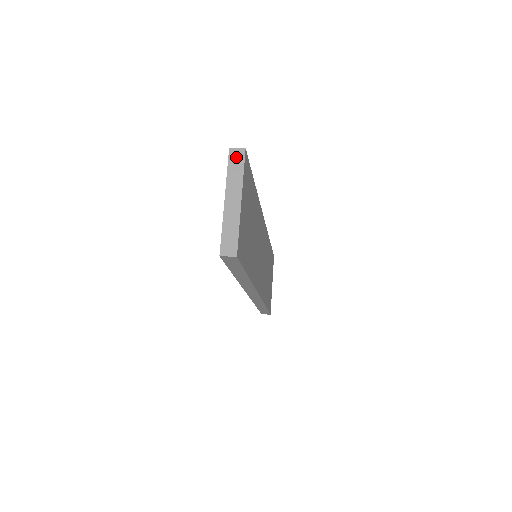
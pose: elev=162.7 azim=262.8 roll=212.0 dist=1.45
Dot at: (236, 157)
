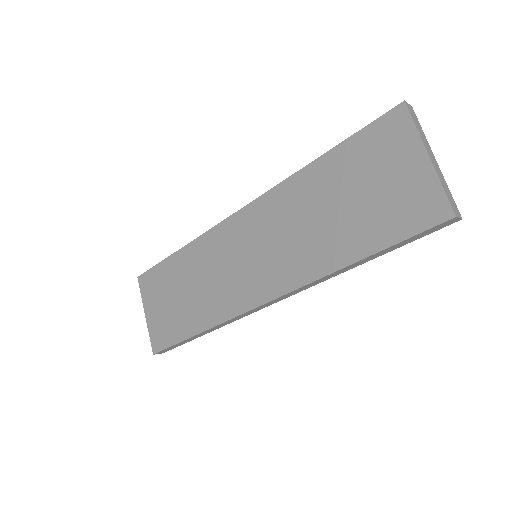
Dot at: (412, 112)
